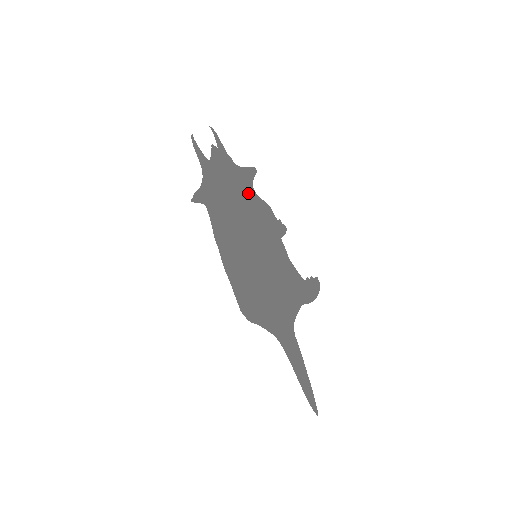
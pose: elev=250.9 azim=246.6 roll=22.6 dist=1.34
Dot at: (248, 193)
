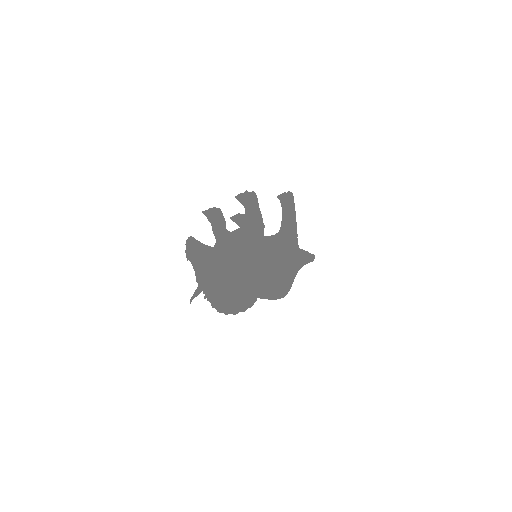
Dot at: occluded
